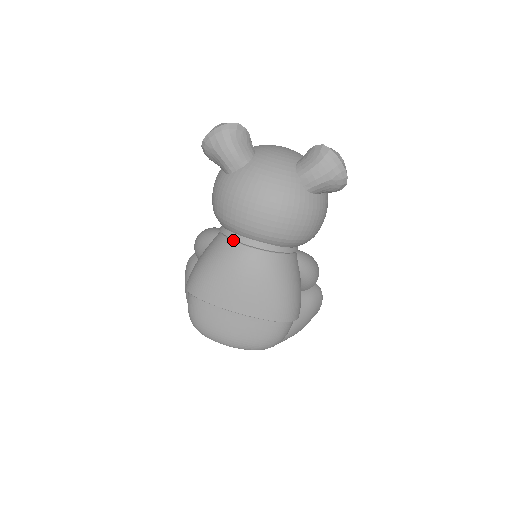
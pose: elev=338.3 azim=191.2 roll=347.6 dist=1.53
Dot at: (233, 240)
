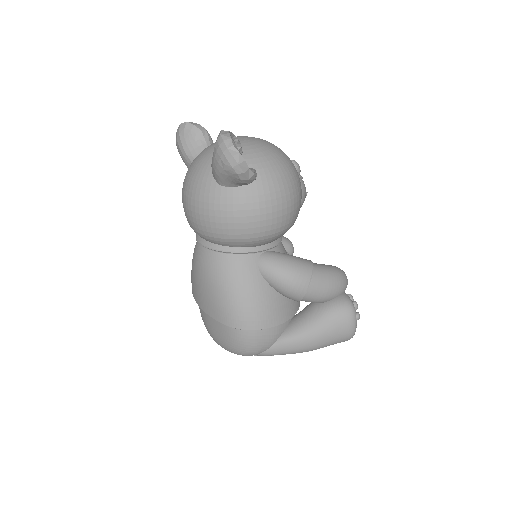
Dot at: occluded
